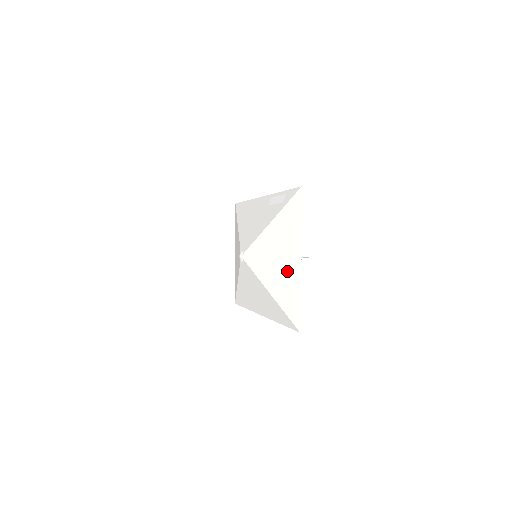
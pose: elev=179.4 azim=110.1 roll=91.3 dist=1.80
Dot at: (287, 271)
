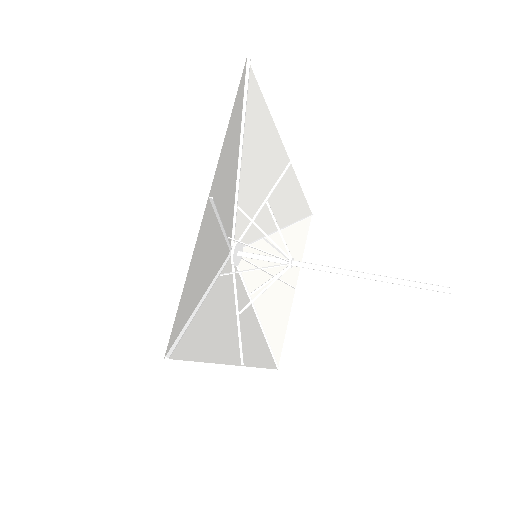
Dot at: (207, 235)
